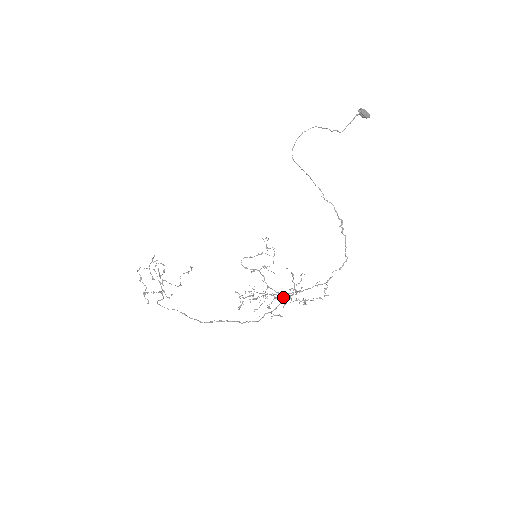
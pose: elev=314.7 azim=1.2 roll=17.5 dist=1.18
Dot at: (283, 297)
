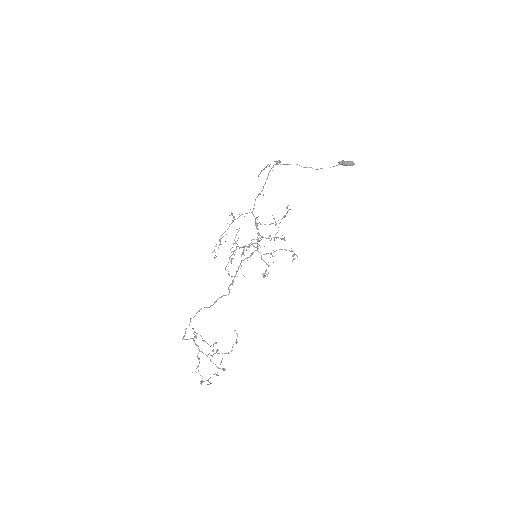
Dot at: (257, 242)
